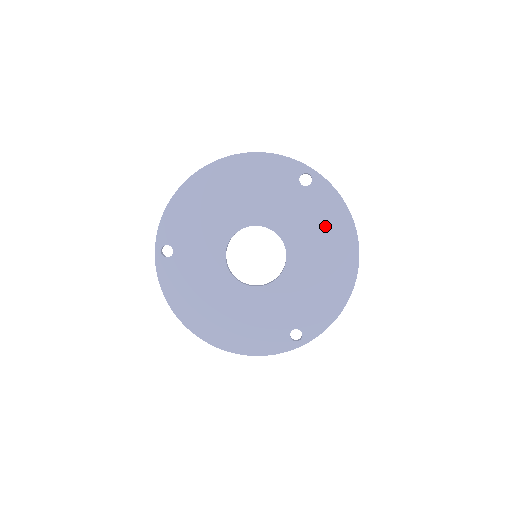
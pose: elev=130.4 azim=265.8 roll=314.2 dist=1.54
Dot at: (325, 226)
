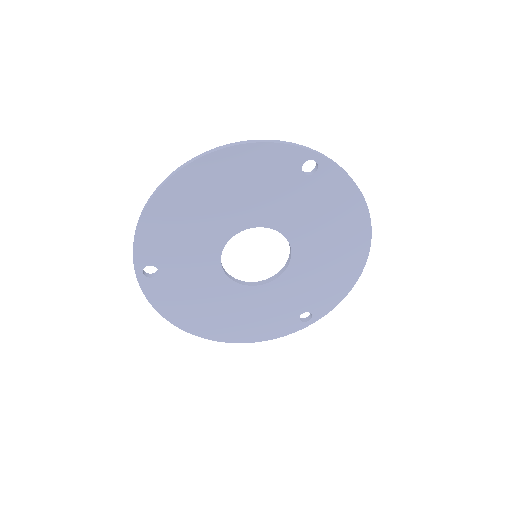
Dot at: (334, 214)
